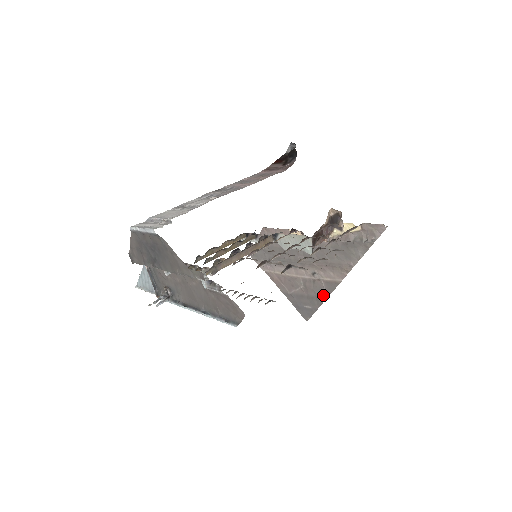
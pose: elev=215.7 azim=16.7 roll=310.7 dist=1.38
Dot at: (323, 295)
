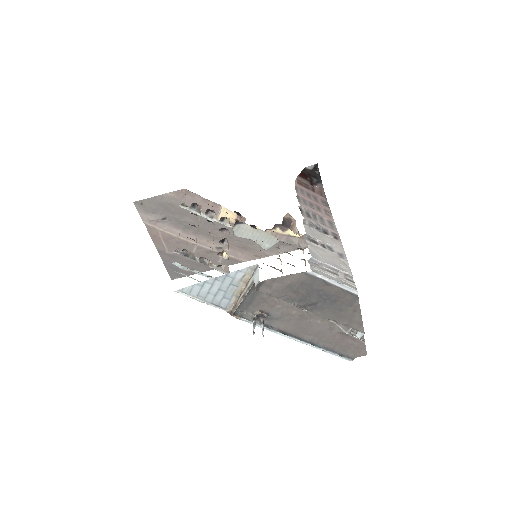
Dot at: occluded
